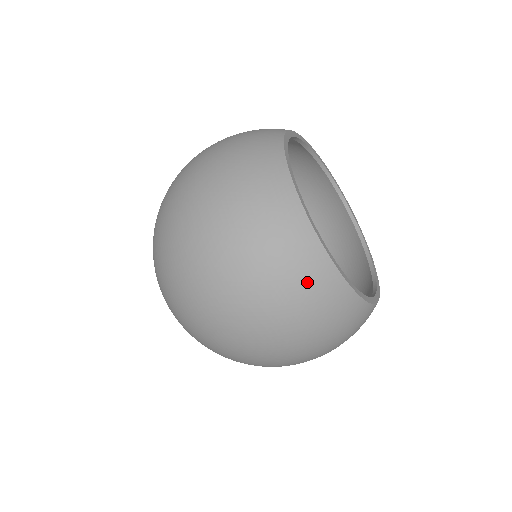
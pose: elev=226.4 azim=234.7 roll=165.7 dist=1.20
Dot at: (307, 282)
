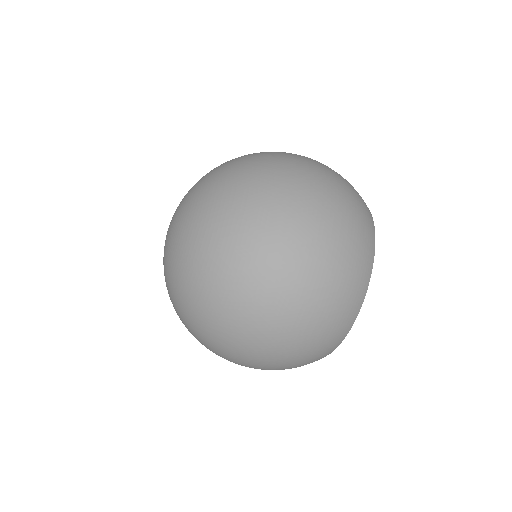
Dot at: occluded
